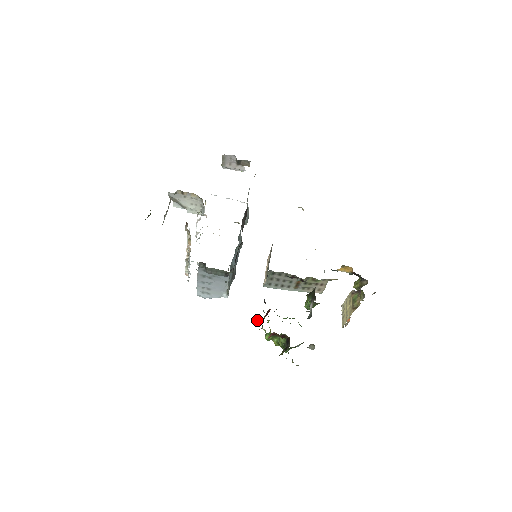
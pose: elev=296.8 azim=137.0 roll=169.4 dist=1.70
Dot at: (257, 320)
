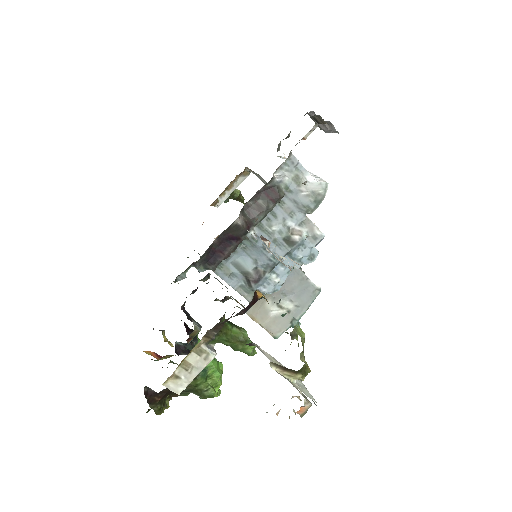
Dot at: occluded
